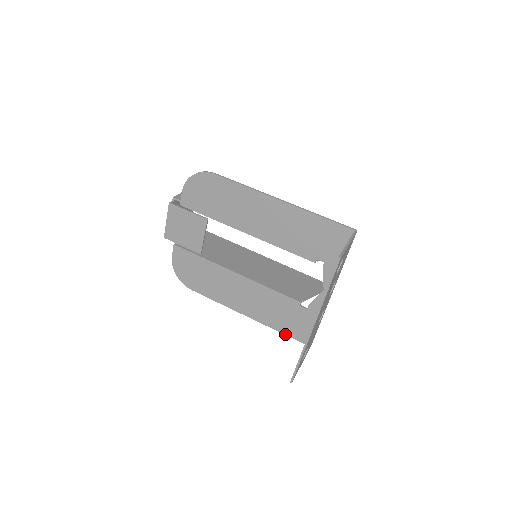
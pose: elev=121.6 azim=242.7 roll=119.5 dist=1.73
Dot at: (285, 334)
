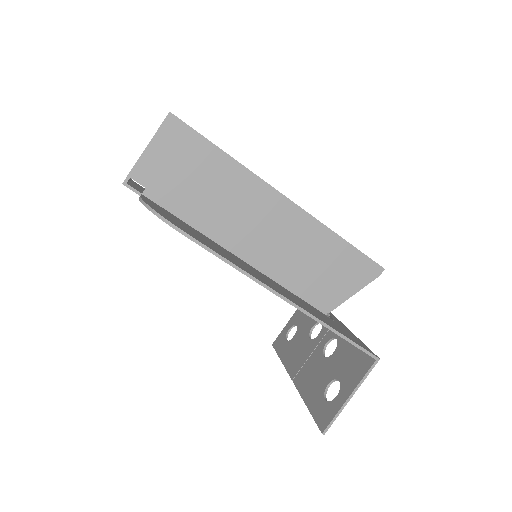
Dot at: occluded
